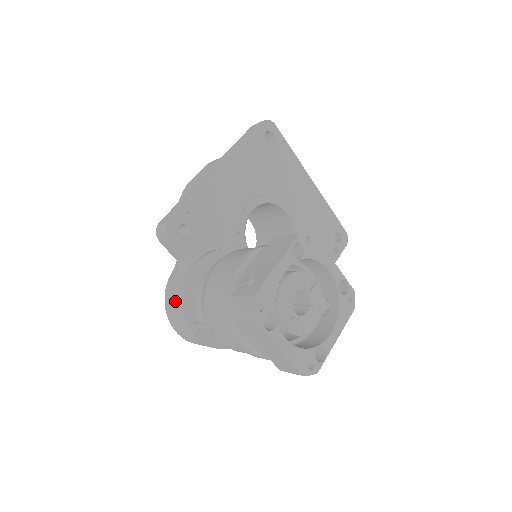
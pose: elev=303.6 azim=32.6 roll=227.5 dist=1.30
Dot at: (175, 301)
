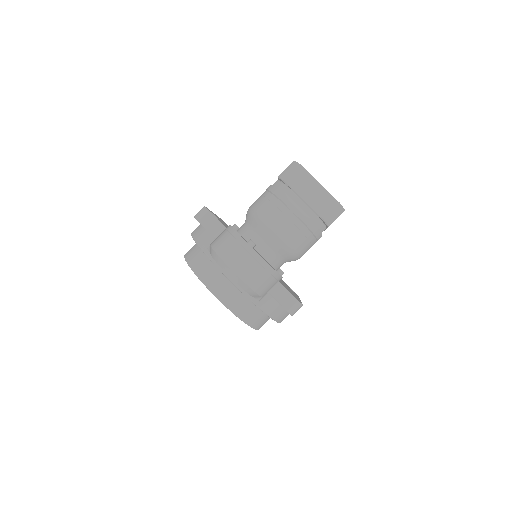
Dot at: (227, 238)
